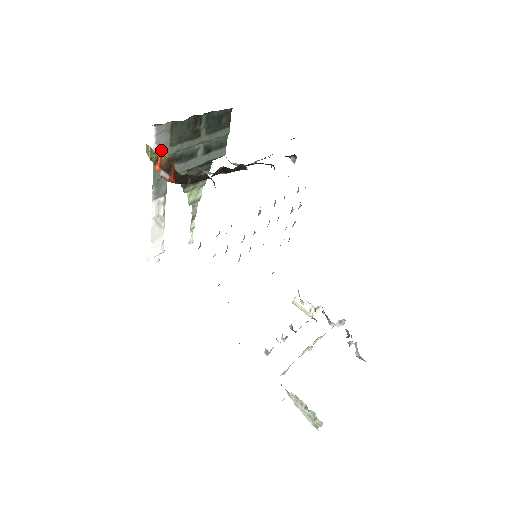
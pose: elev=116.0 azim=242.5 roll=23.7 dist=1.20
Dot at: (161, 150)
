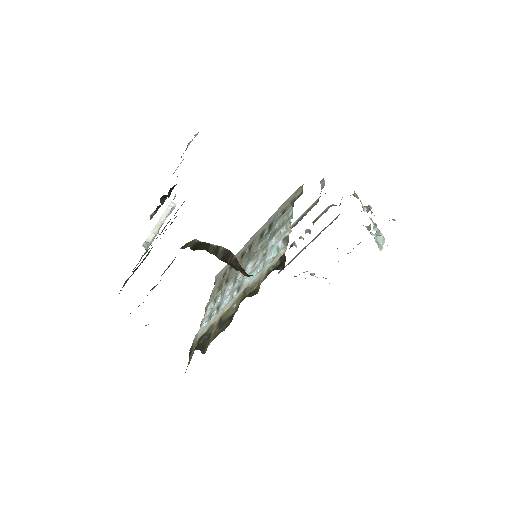
Dot at: occluded
